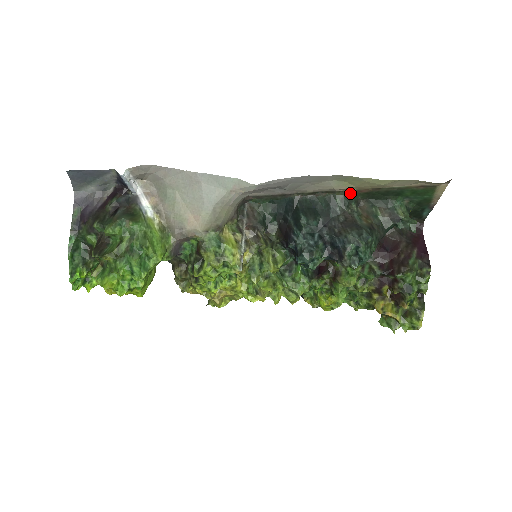
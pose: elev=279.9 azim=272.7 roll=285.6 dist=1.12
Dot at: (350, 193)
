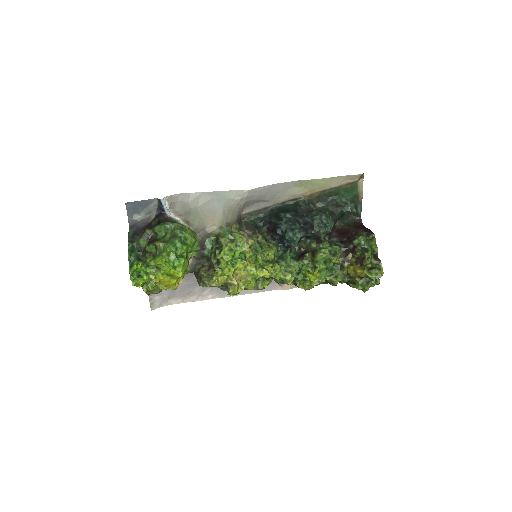
Dot at: (307, 198)
